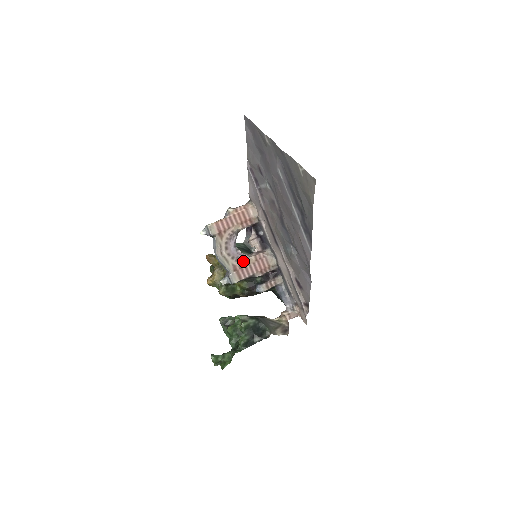
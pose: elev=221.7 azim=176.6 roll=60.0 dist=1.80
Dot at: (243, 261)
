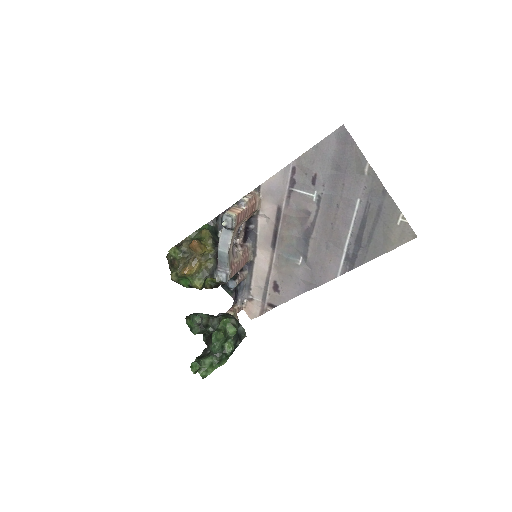
Dot at: (236, 257)
